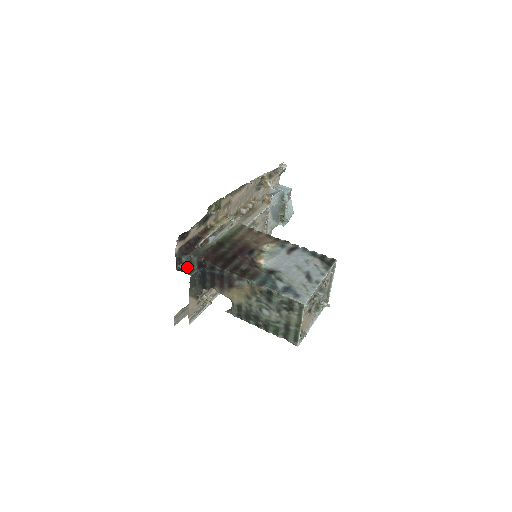
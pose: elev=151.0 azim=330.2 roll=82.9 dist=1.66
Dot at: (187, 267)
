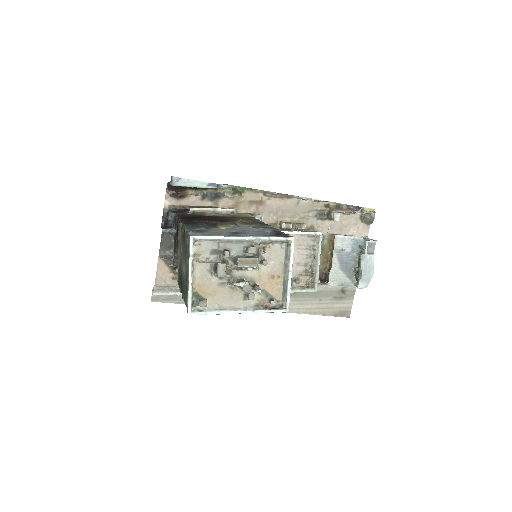
Dot at: (169, 226)
